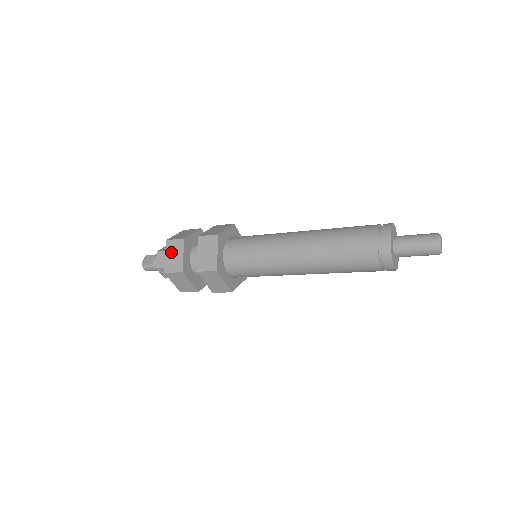
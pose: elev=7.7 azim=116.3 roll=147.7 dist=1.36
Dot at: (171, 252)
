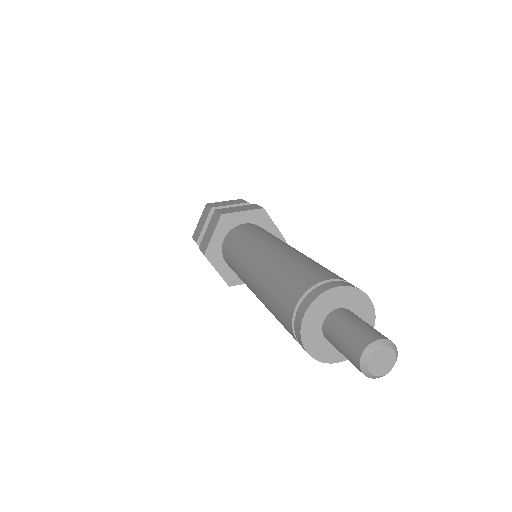
Dot at: (202, 218)
